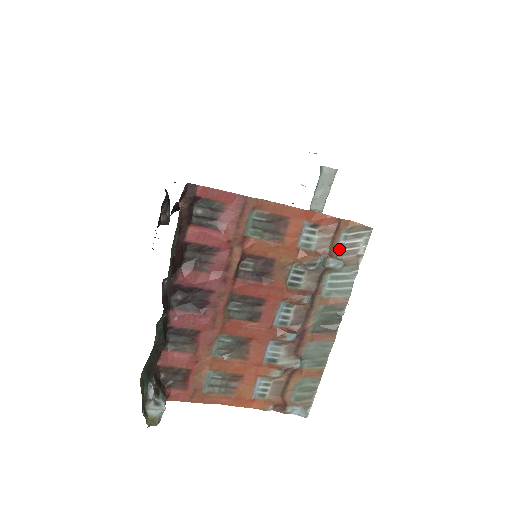
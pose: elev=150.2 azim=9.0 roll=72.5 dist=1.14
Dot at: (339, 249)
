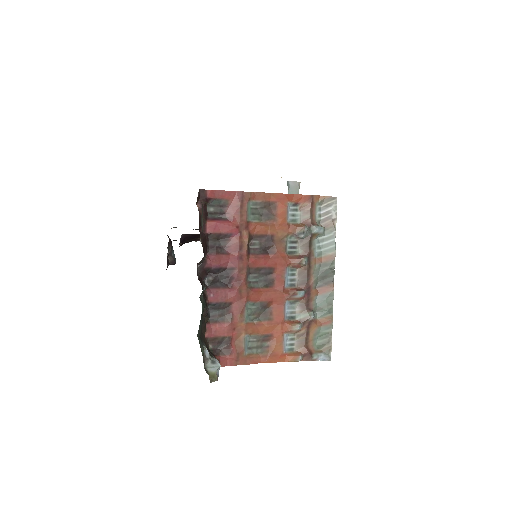
Dot at: (318, 219)
